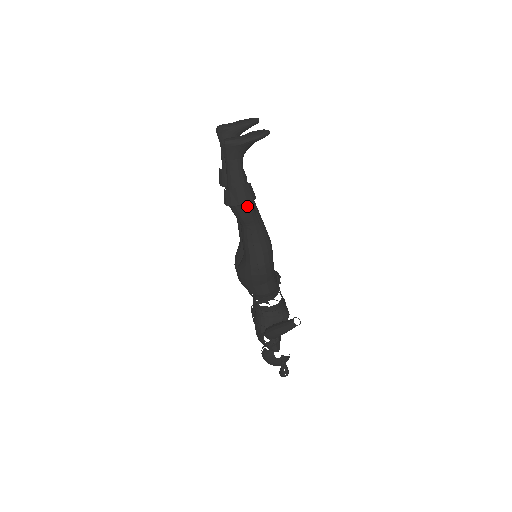
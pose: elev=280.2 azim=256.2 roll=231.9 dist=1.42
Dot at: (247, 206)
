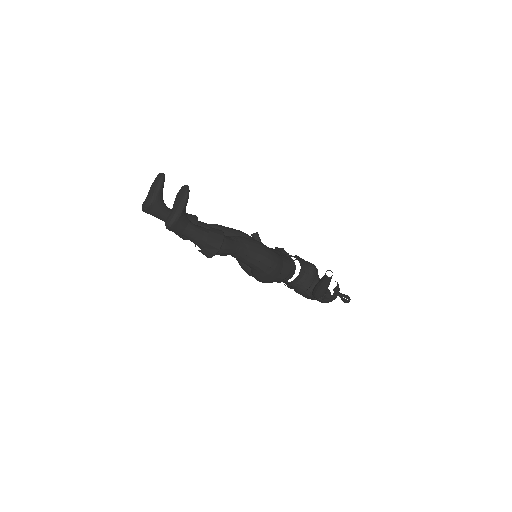
Dot at: (224, 244)
